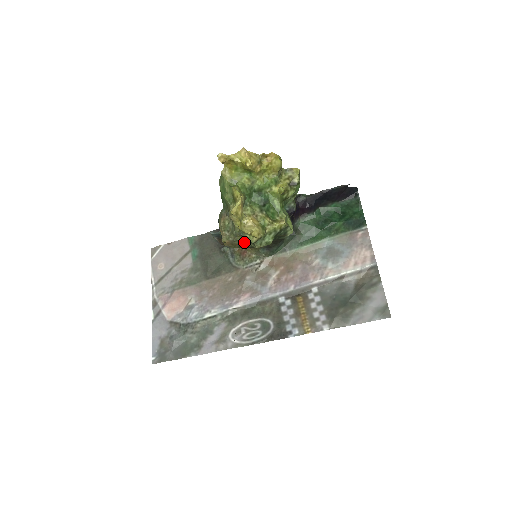
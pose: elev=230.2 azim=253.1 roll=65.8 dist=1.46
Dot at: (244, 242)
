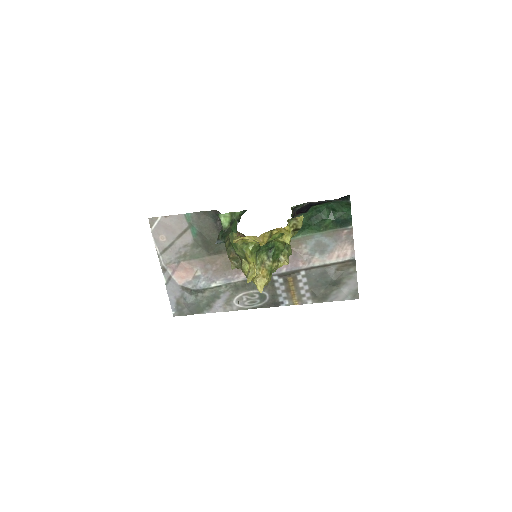
Dot at: occluded
